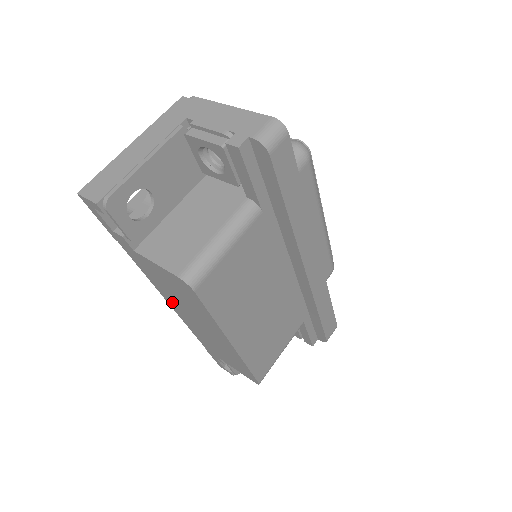
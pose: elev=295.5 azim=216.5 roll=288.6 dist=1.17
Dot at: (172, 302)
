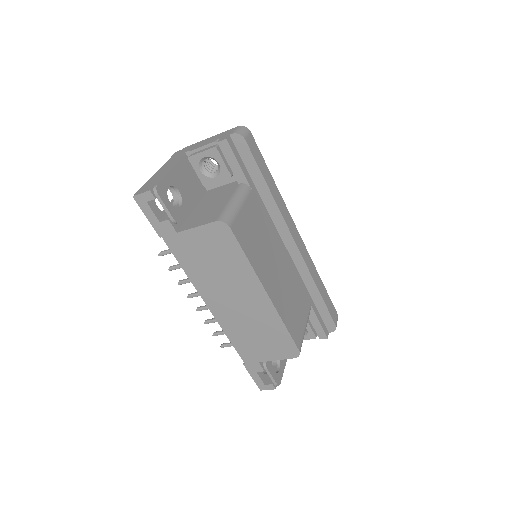
Dot at: (209, 293)
